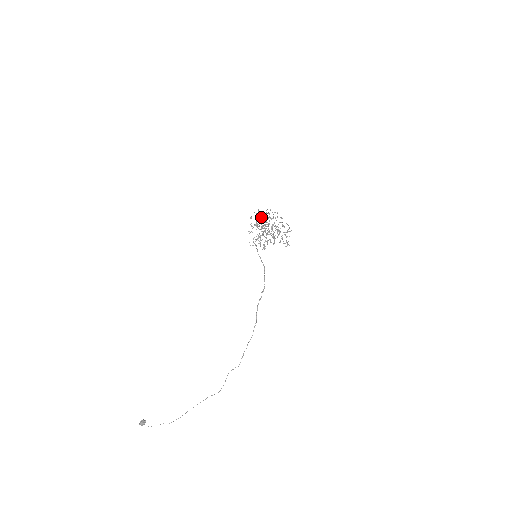
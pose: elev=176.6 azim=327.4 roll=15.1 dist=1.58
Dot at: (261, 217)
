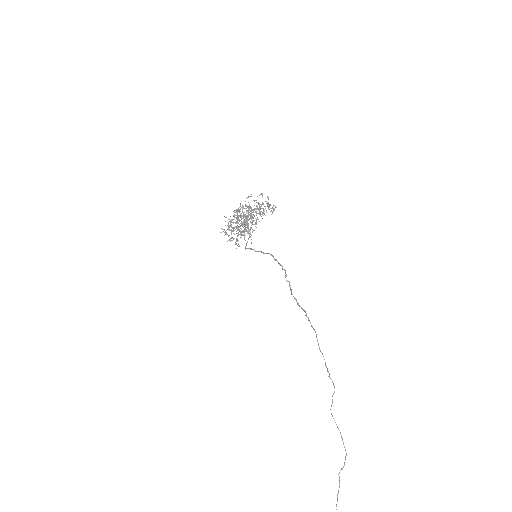
Dot at: (232, 219)
